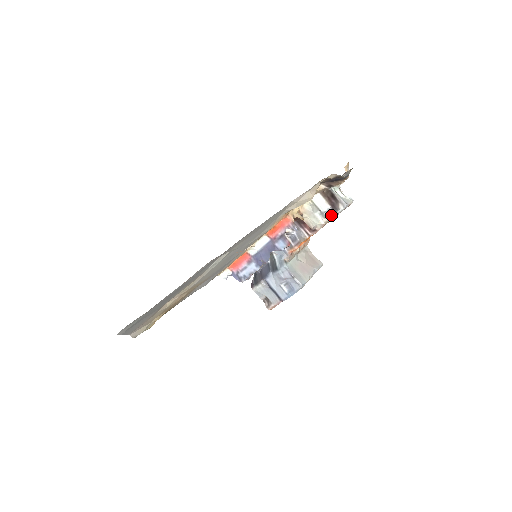
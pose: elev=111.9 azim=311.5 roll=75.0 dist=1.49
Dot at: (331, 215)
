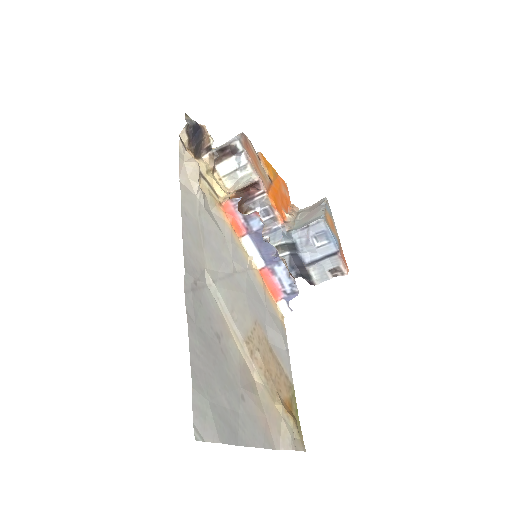
Dot at: (243, 158)
